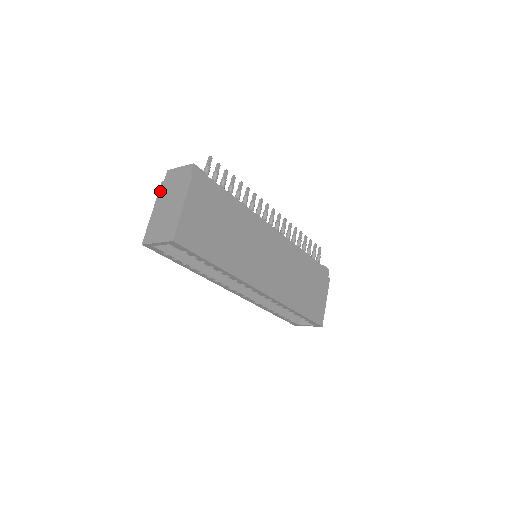
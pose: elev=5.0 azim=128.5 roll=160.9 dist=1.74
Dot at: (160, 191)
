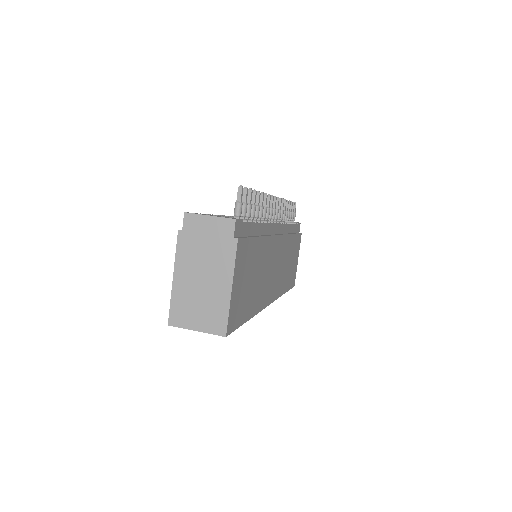
Dot at: (180, 246)
